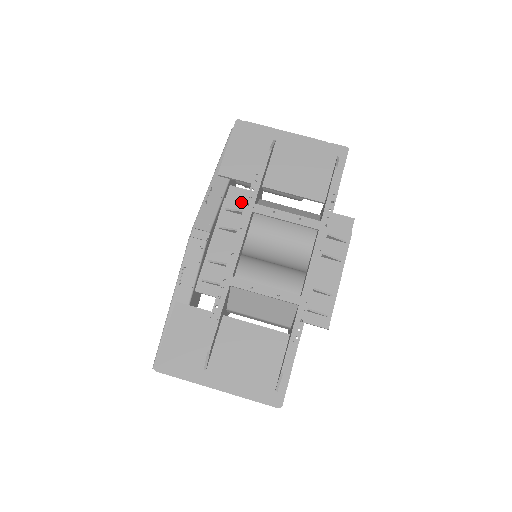
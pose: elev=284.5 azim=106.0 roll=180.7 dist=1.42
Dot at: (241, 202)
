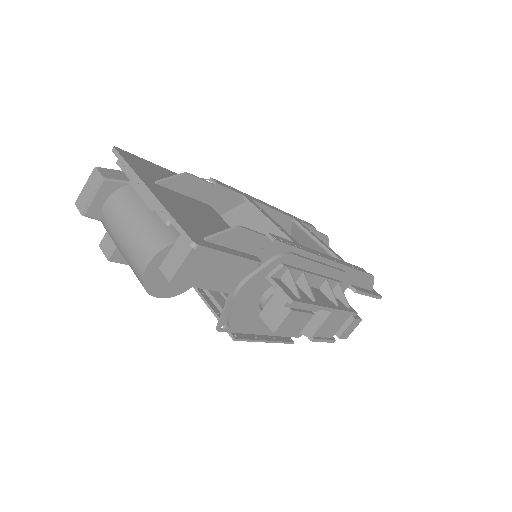
Dot at: occluded
